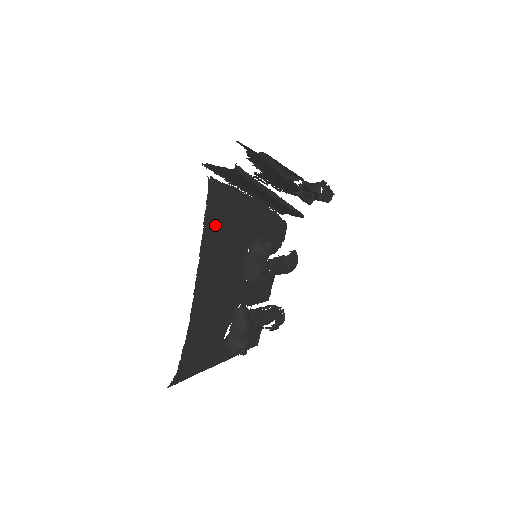
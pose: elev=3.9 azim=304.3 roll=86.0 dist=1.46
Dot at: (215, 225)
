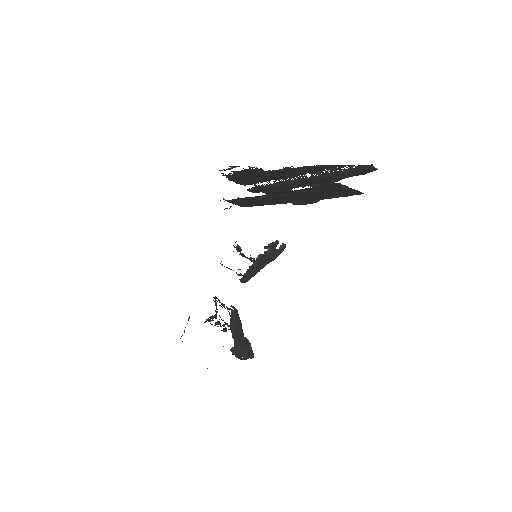
Dot at: occluded
